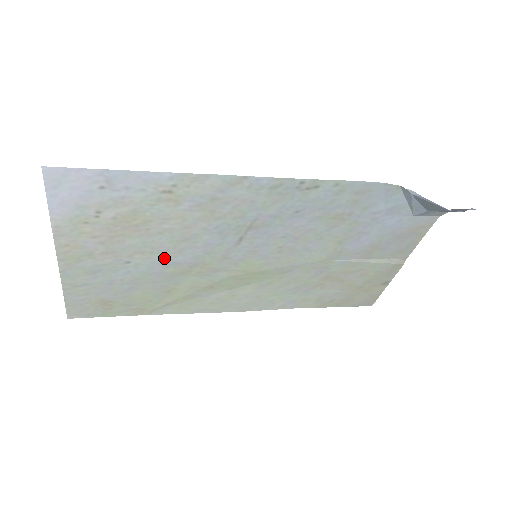
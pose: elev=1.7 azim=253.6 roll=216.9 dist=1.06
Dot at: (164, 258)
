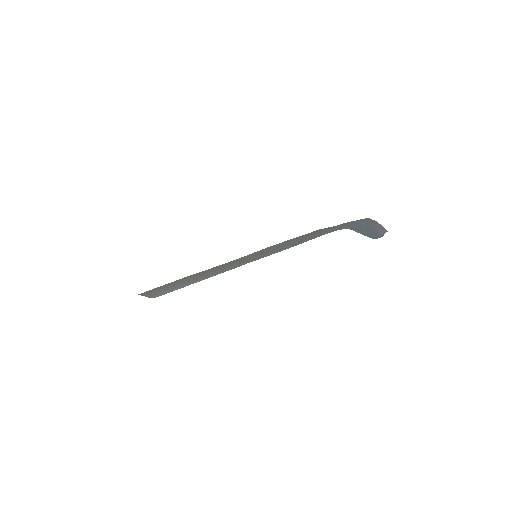
Dot at: (203, 274)
